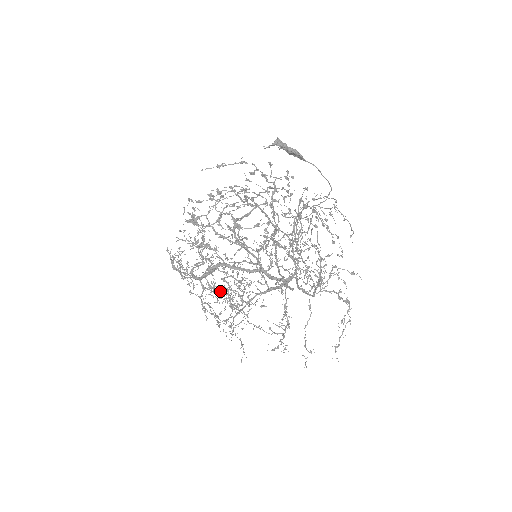
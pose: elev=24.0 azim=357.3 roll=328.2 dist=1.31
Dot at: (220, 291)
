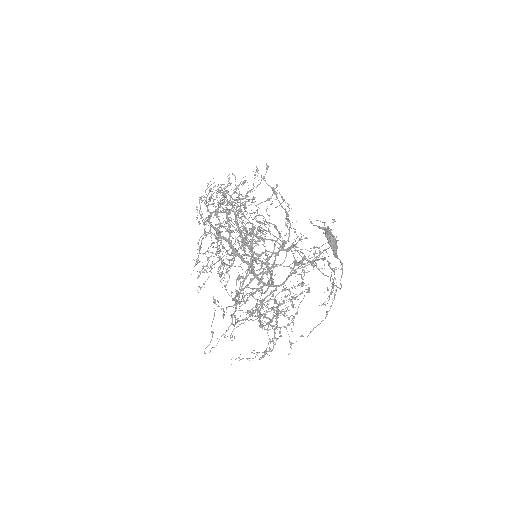
Dot at: occluded
